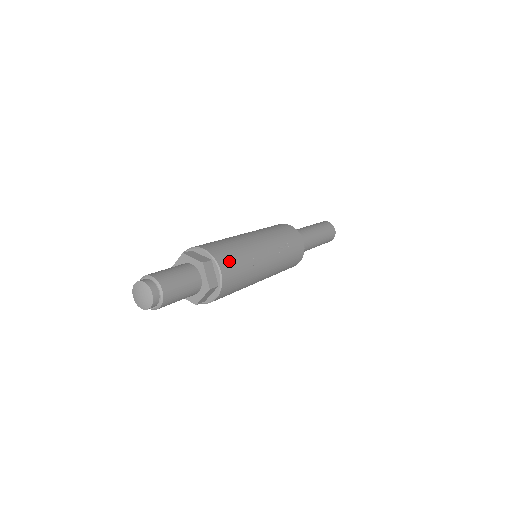
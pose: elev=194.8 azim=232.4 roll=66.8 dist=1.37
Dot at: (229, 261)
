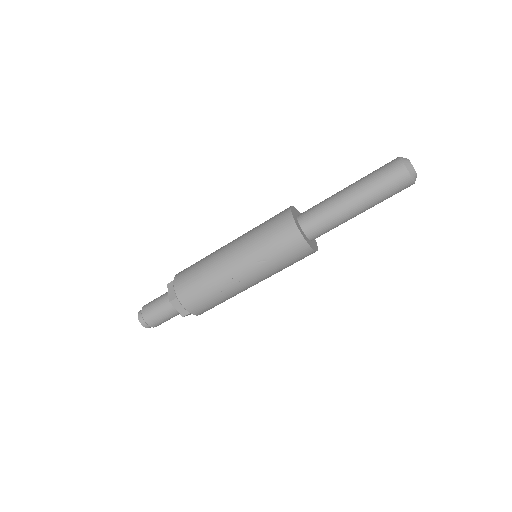
Dot at: (192, 296)
